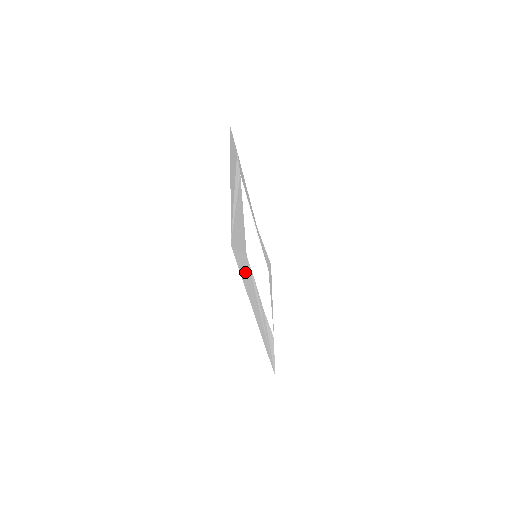
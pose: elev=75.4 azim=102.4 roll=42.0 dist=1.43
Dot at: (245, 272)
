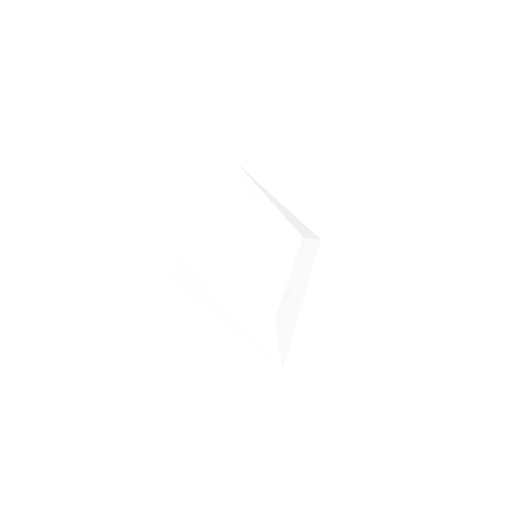
Dot at: (285, 329)
